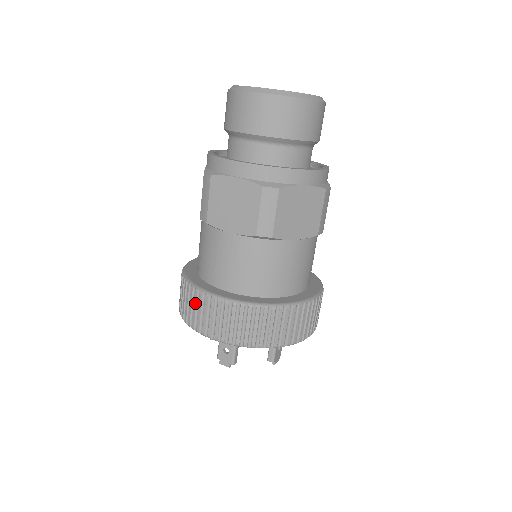
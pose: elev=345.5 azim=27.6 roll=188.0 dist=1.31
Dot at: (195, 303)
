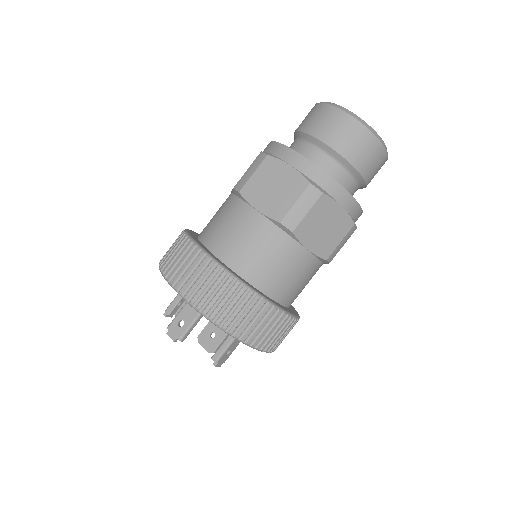
Dot at: (186, 256)
